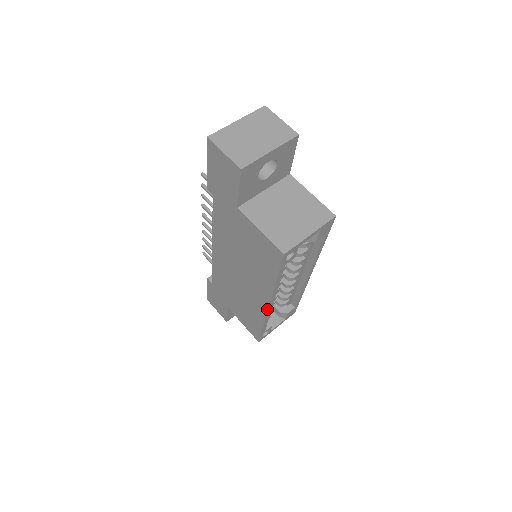
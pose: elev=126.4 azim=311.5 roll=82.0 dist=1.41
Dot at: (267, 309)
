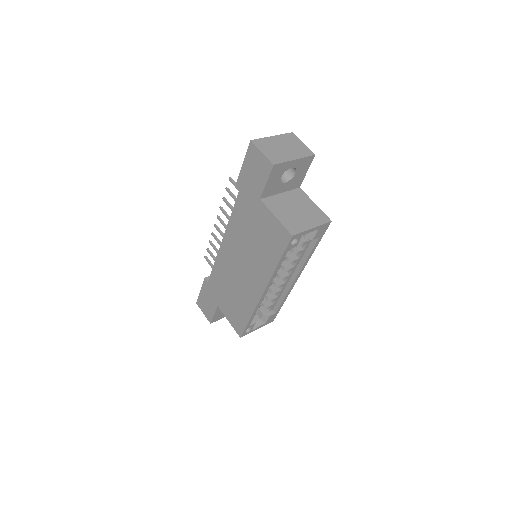
Dot at: (260, 296)
